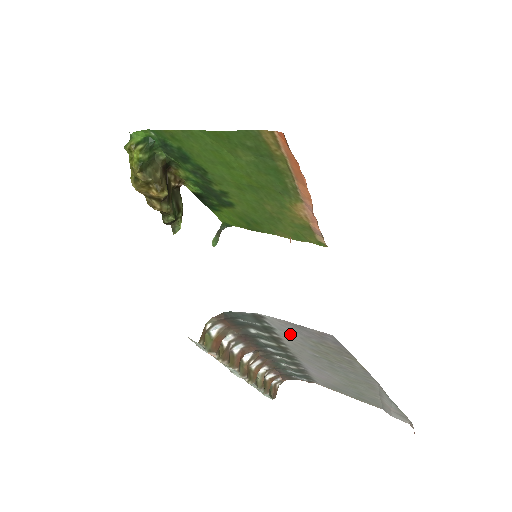
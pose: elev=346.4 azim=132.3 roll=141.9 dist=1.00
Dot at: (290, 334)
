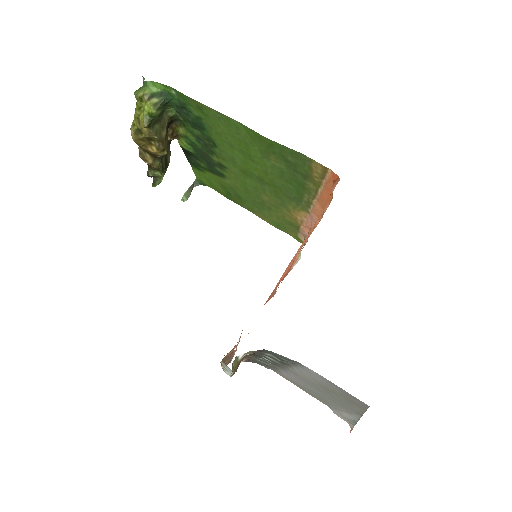
Dot at: (312, 375)
